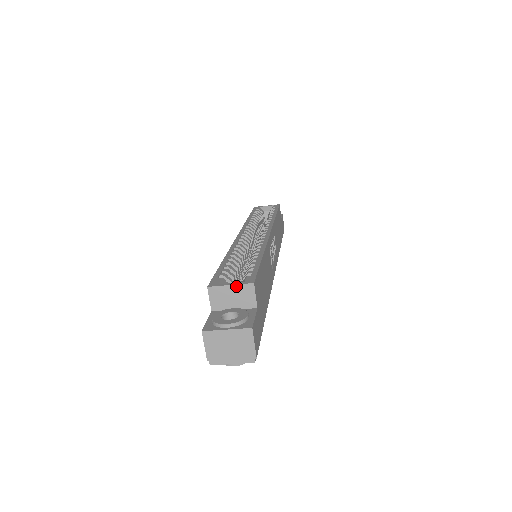
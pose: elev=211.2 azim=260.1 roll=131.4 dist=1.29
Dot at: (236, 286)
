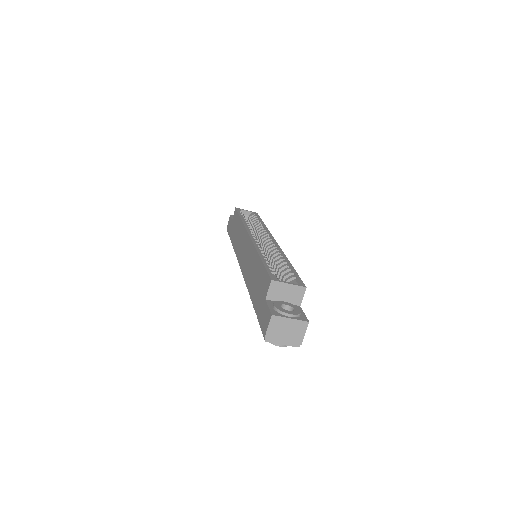
Dot at: (293, 286)
